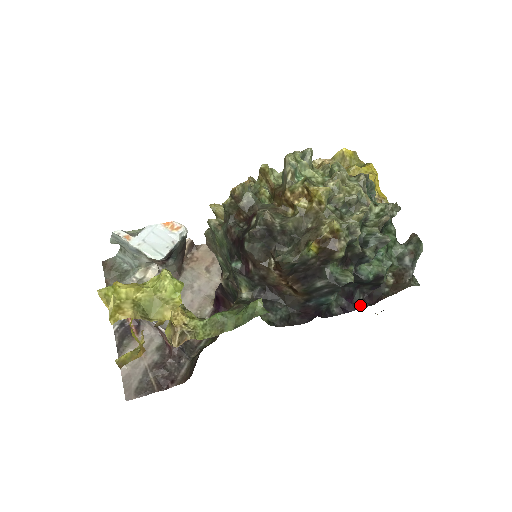
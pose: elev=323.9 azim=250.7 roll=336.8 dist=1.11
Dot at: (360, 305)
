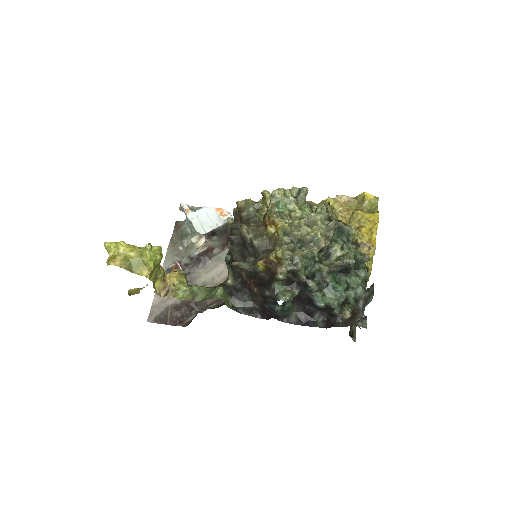
Dot at: (315, 324)
